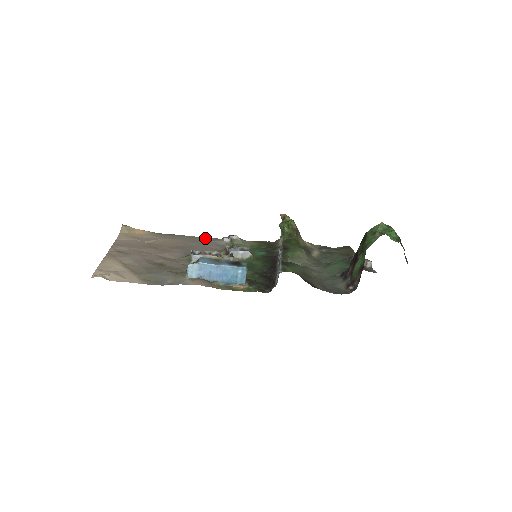
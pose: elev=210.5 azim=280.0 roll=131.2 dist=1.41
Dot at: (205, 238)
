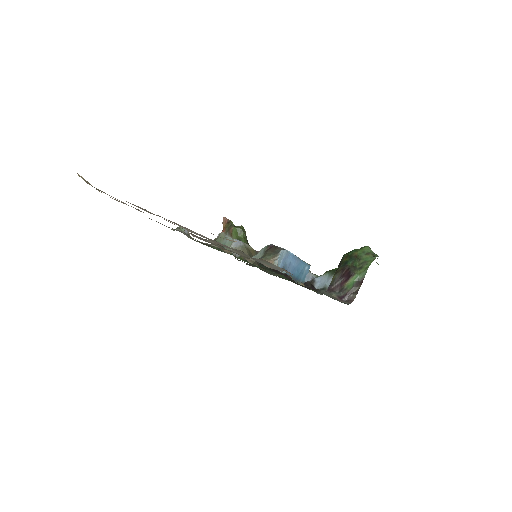
Dot at: (160, 223)
